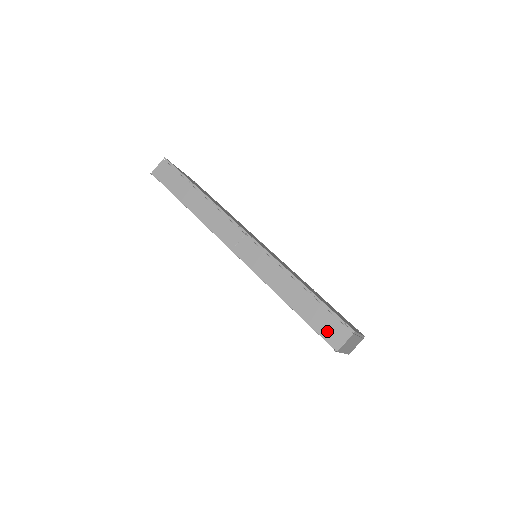
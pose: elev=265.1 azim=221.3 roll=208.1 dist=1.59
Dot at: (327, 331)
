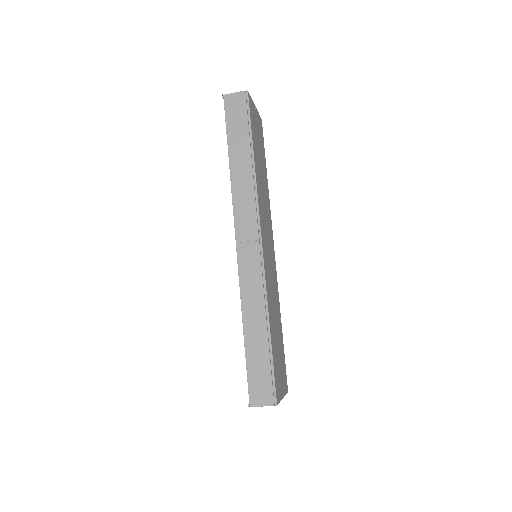
Dot at: (256, 385)
